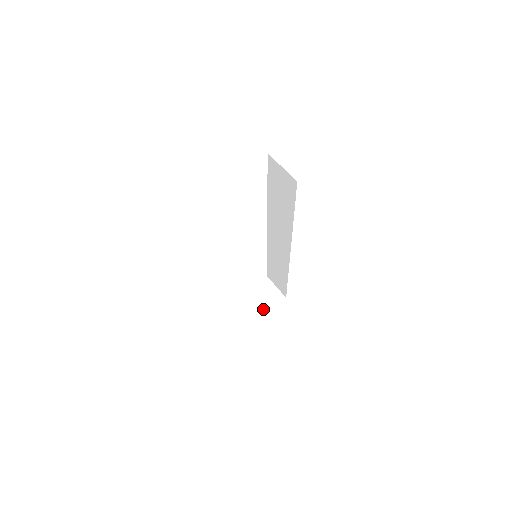
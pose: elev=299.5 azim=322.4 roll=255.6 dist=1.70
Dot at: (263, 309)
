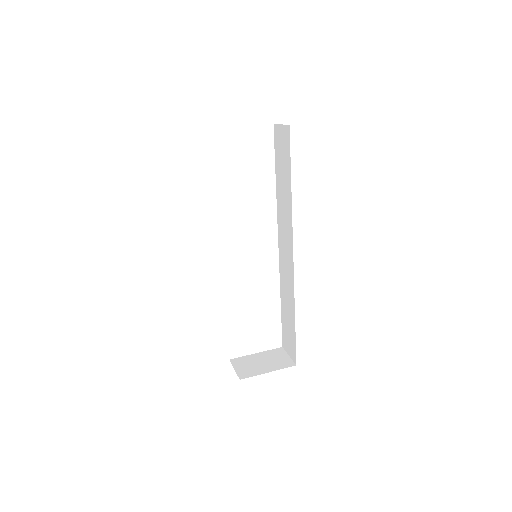
Dot at: (264, 369)
